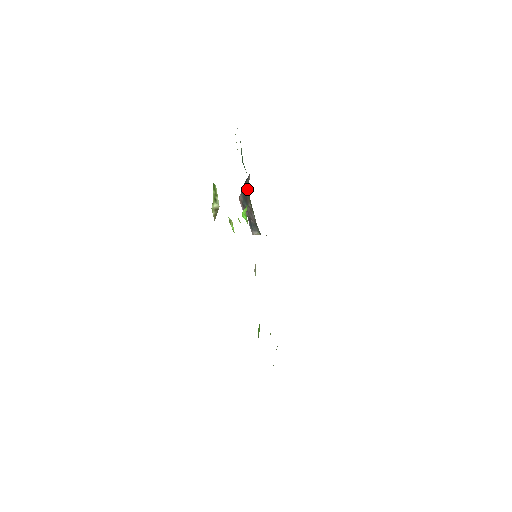
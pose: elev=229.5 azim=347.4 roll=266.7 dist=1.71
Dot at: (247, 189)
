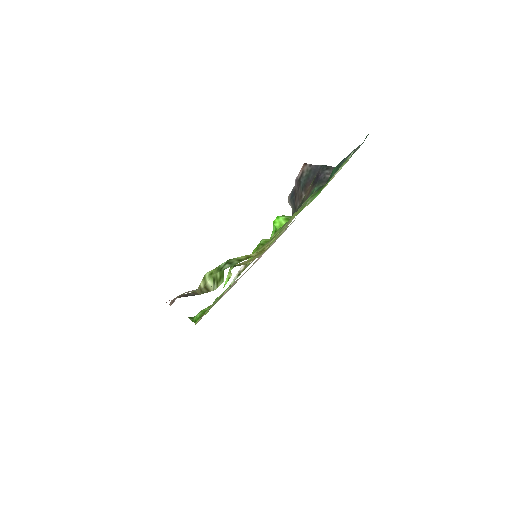
Dot at: (311, 192)
